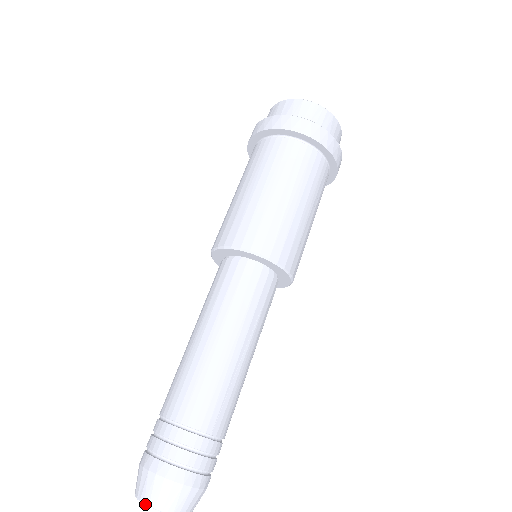
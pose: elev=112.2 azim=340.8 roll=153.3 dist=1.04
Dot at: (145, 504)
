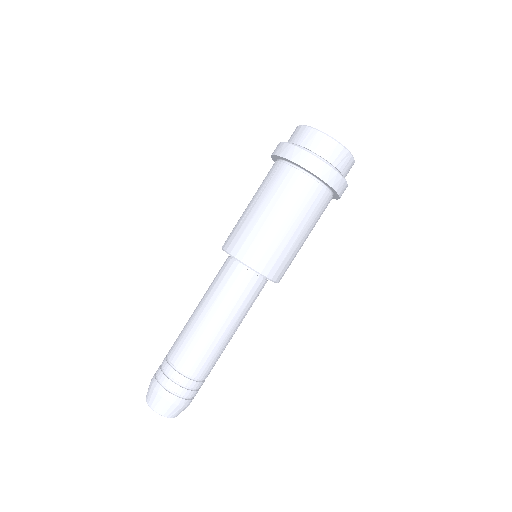
Dot at: occluded
